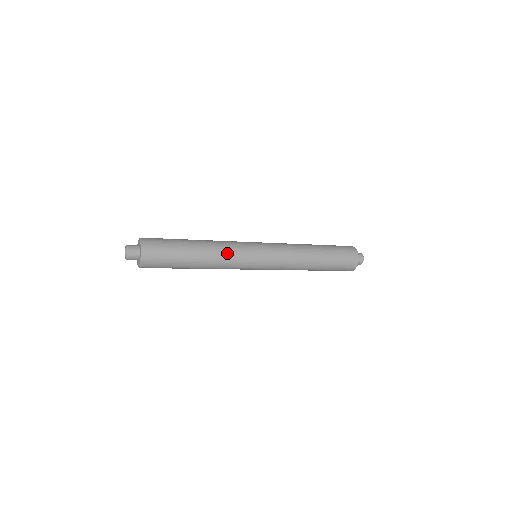
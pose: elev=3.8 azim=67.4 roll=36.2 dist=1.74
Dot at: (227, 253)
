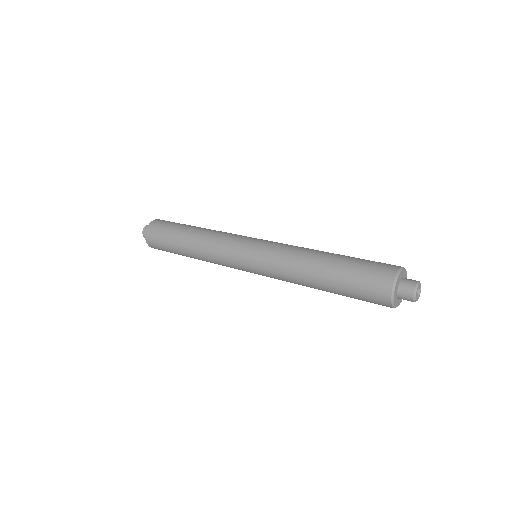
Dot at: (212, 244)
